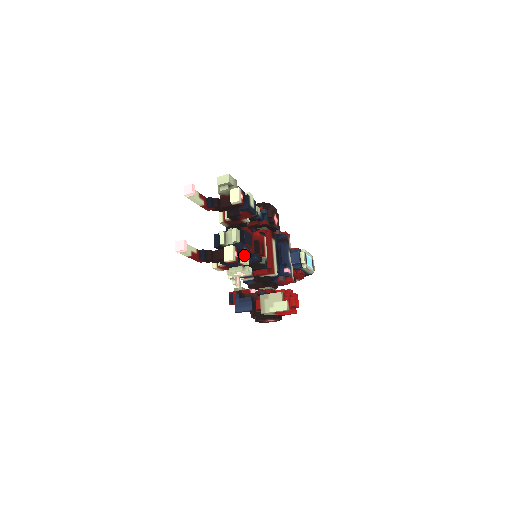
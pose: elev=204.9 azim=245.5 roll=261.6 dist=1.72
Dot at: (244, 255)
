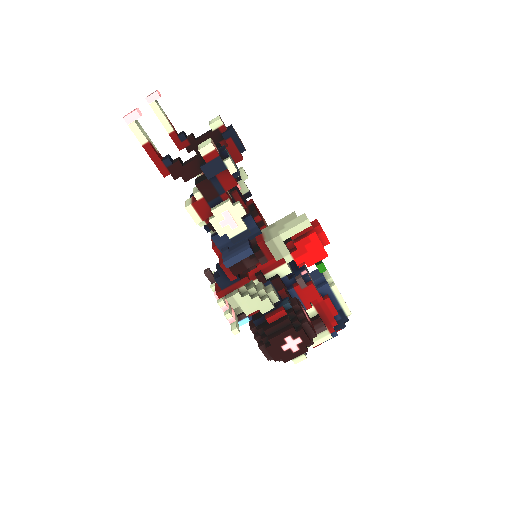
Dot at: (229, 156)
